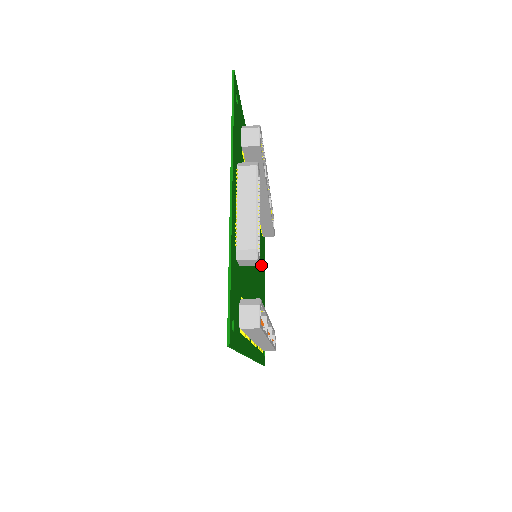
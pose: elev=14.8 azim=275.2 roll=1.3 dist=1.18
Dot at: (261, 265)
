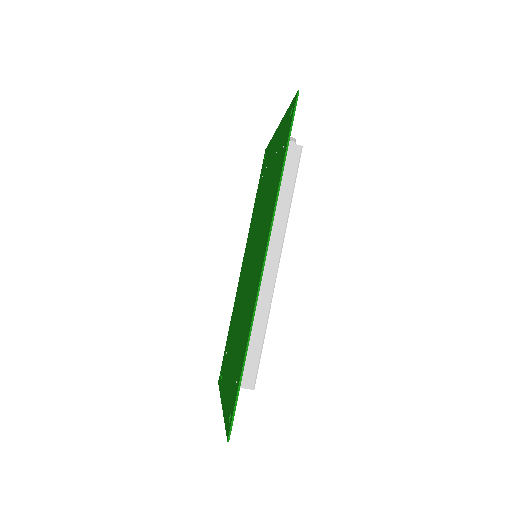
Dot at: occluded
